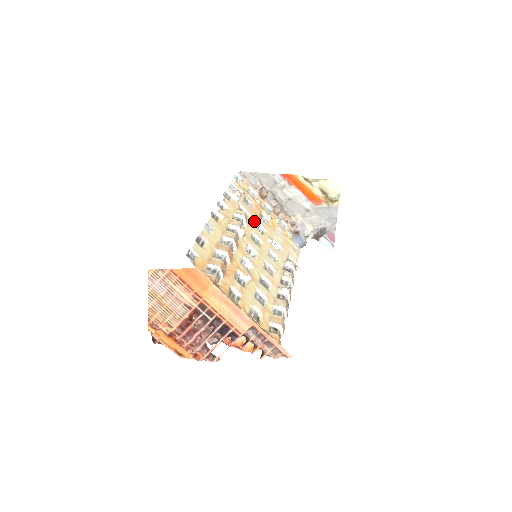
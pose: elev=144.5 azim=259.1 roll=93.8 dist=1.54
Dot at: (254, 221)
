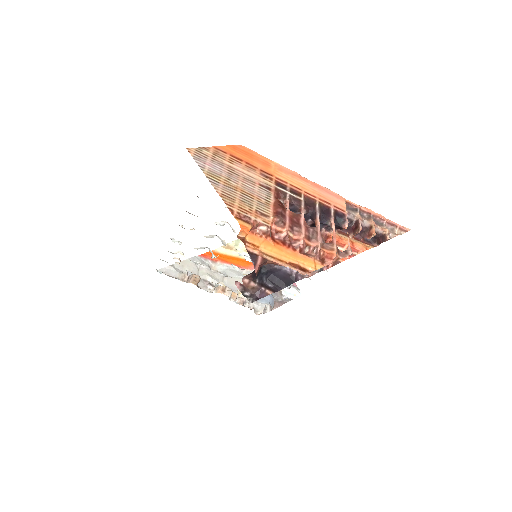
Dot at: occluded
